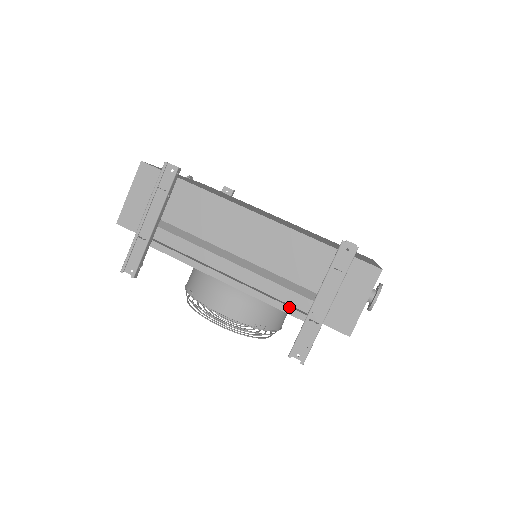
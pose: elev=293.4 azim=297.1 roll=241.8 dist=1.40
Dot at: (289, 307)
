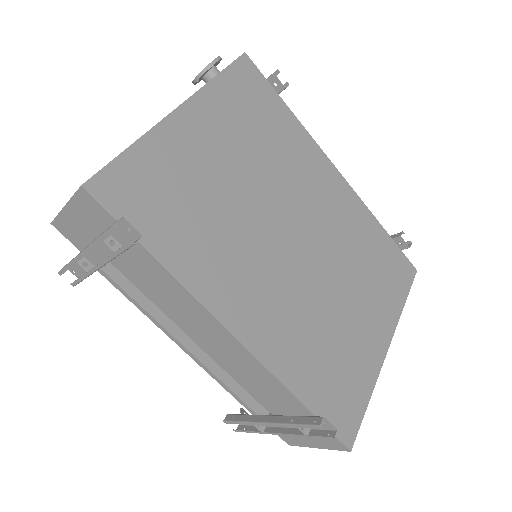
Dot at: (241, 400)
